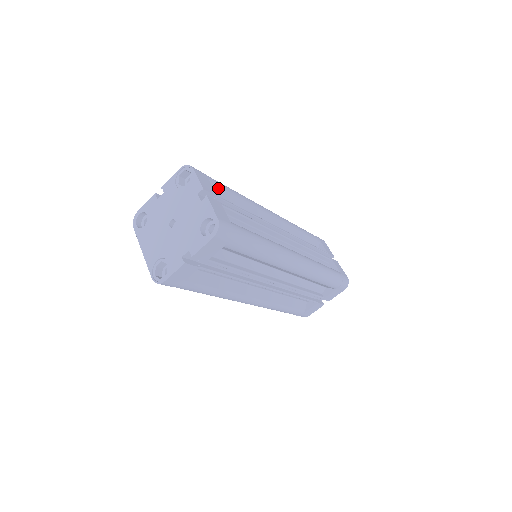
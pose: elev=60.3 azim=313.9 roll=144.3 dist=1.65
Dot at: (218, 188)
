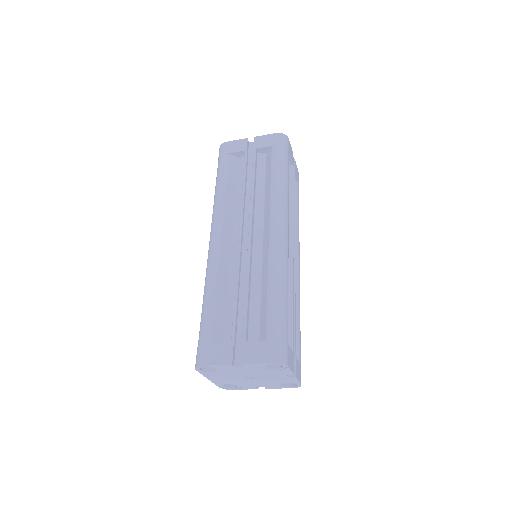
Dot at: occluded
